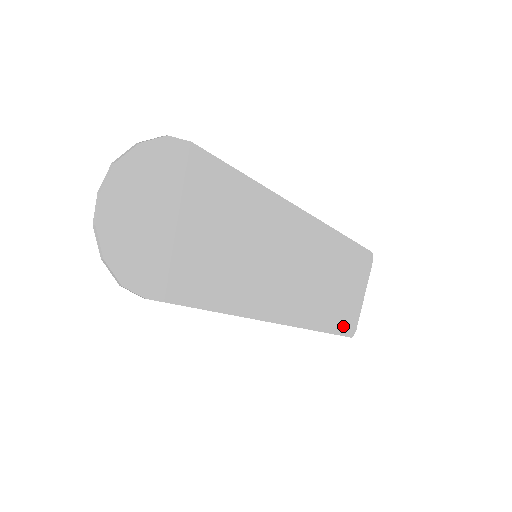
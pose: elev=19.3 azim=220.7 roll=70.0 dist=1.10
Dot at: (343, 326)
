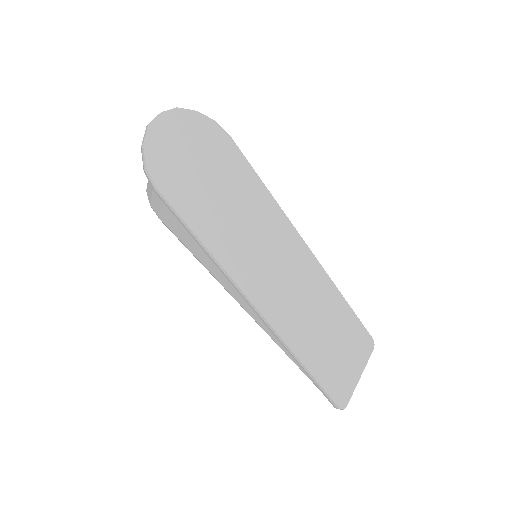
Dot at: (331, 385)
